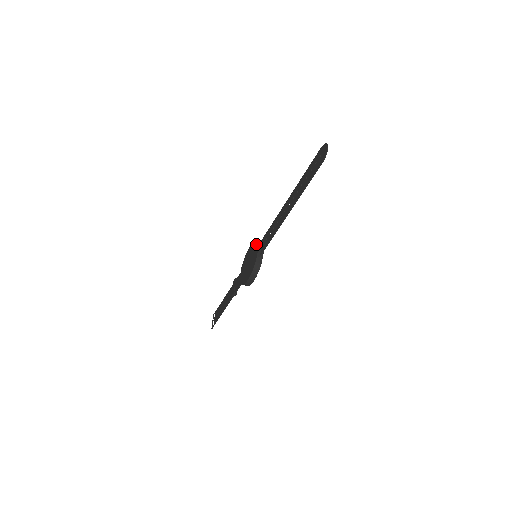
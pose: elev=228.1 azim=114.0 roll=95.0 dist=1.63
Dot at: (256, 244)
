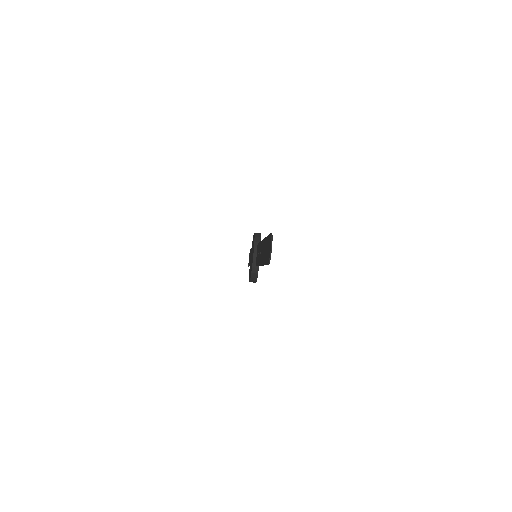
Dot at: occluded
